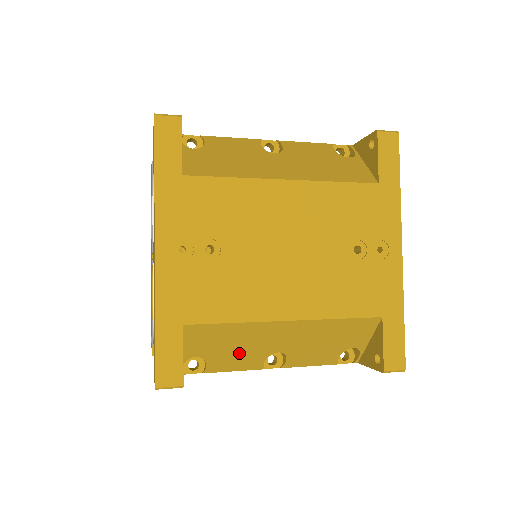
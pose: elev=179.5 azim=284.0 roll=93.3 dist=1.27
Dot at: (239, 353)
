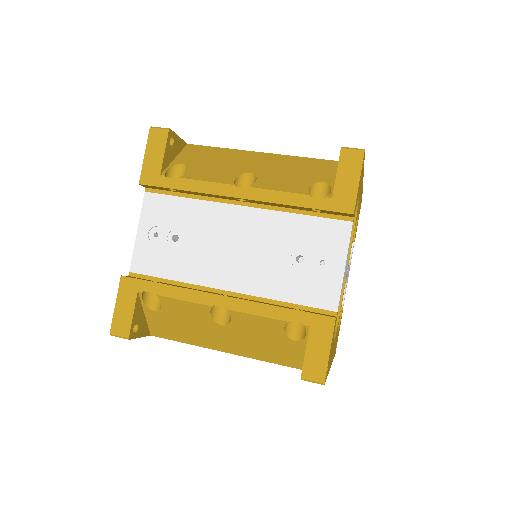
Dot at: occluded
